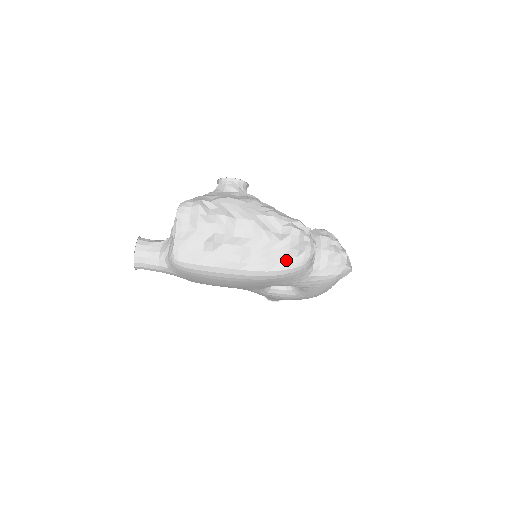
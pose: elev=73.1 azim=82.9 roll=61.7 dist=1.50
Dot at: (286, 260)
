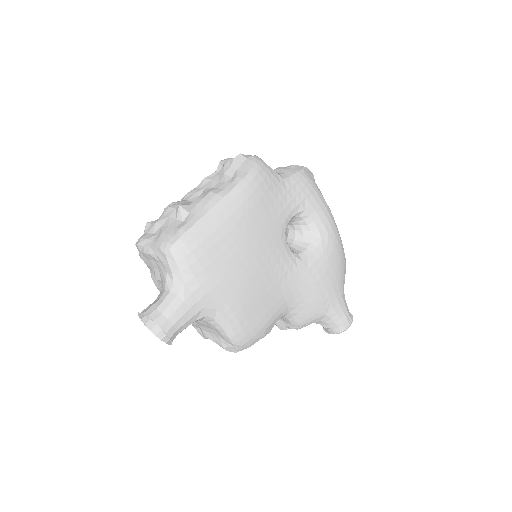
Dot at: (243, 165)
